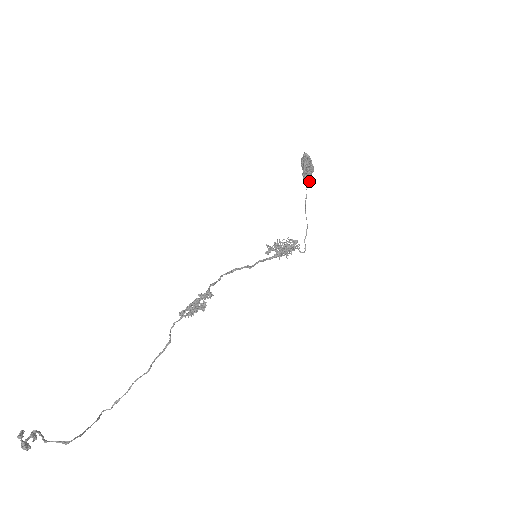
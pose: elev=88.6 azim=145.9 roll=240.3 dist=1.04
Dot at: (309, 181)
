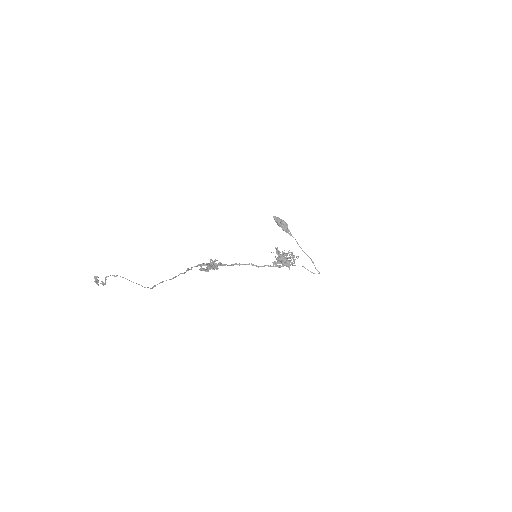
Dot at: (289, 231)
